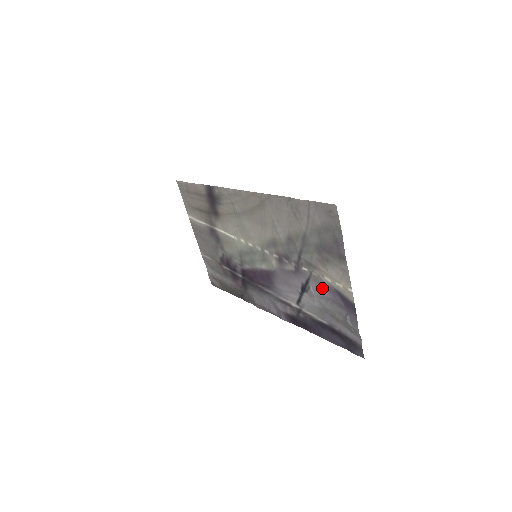
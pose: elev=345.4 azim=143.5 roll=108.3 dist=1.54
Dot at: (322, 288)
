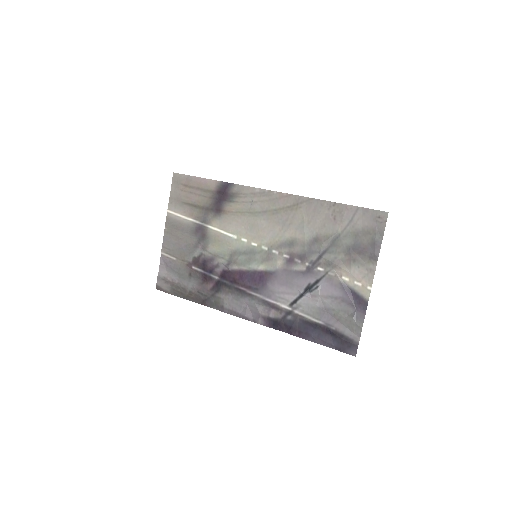
Dot at: (334, 287)
